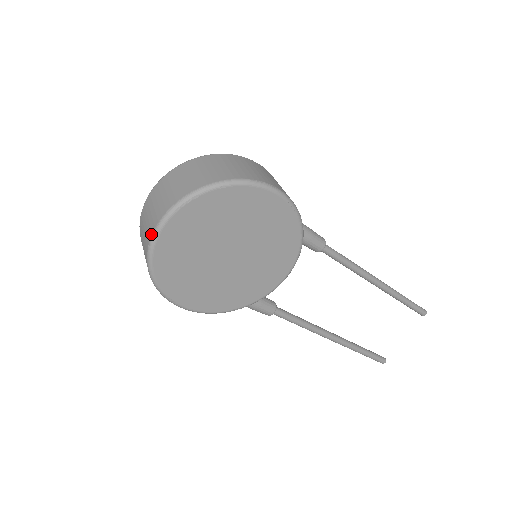
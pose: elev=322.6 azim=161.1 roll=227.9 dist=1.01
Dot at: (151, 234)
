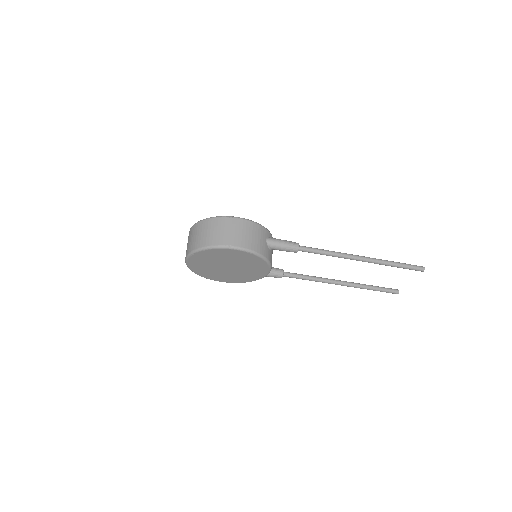
Dot at: occluded
